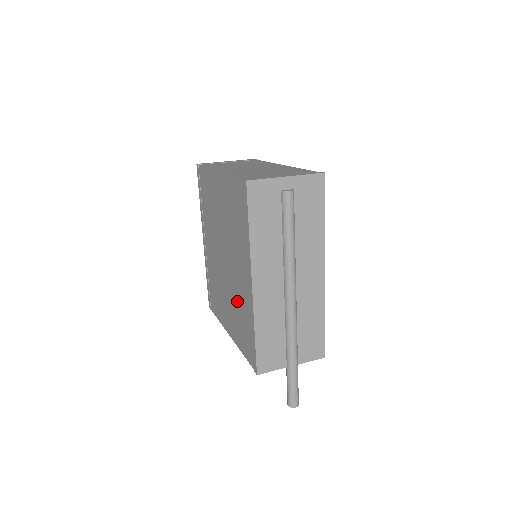
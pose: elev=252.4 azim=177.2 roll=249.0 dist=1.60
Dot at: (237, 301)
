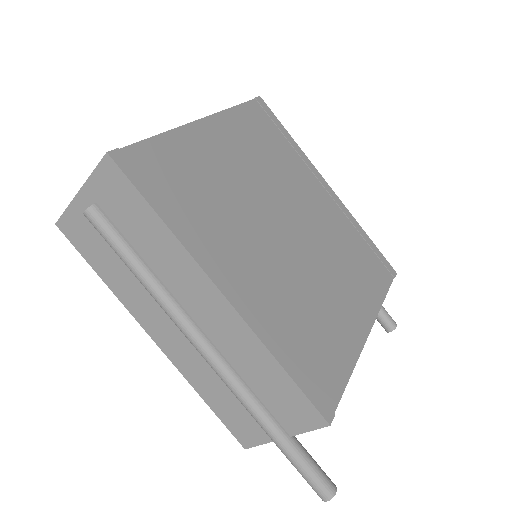
Dot at: occluded
